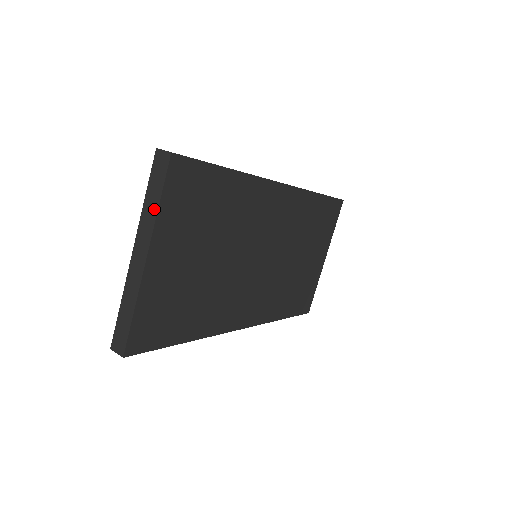
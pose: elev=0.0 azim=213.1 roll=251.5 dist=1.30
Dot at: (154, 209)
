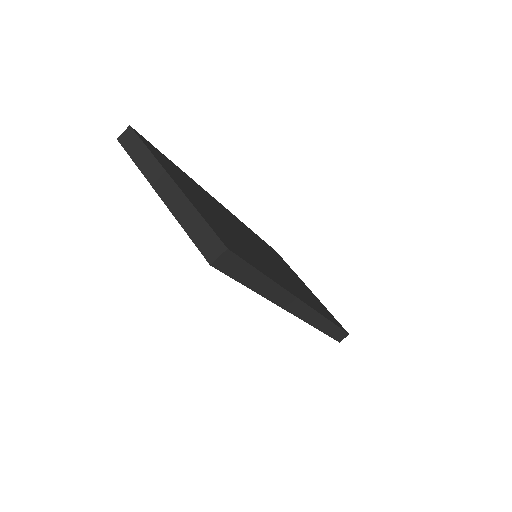
Dot at: (148, 156)
